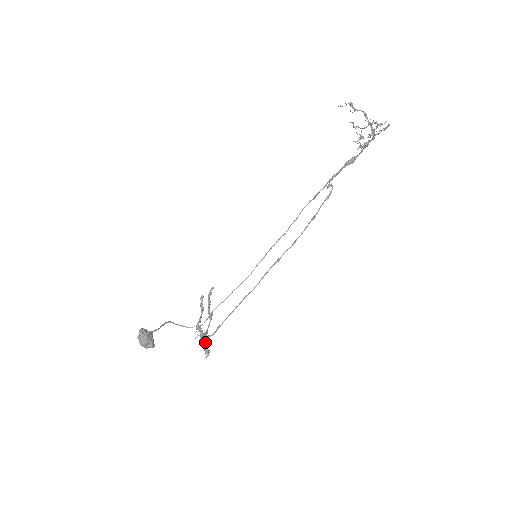
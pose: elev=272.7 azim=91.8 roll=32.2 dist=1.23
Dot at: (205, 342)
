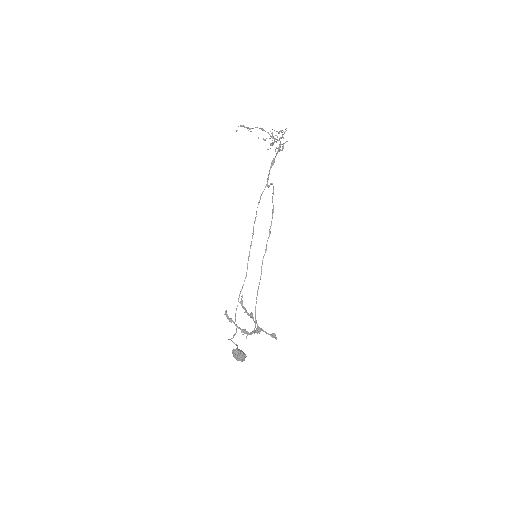
Dot at: (265, 332)
